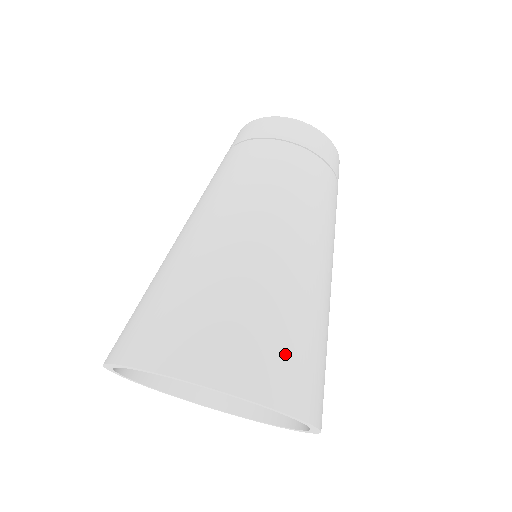
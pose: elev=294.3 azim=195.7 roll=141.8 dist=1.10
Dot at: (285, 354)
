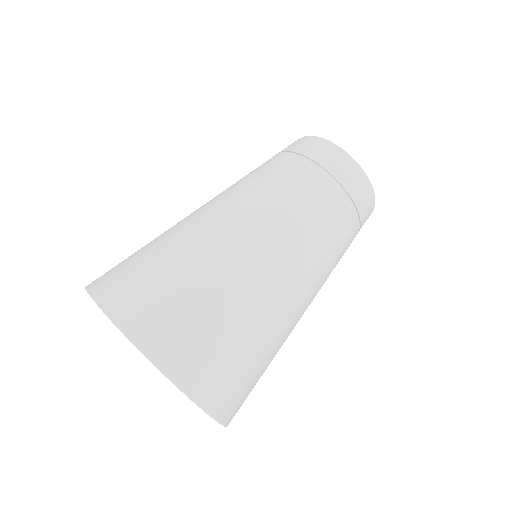
Dot at: occluded
